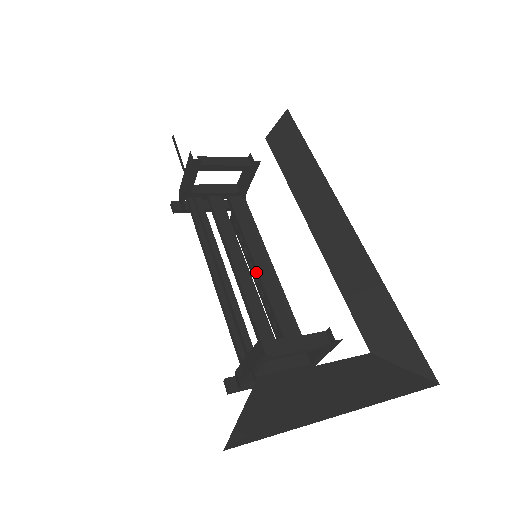
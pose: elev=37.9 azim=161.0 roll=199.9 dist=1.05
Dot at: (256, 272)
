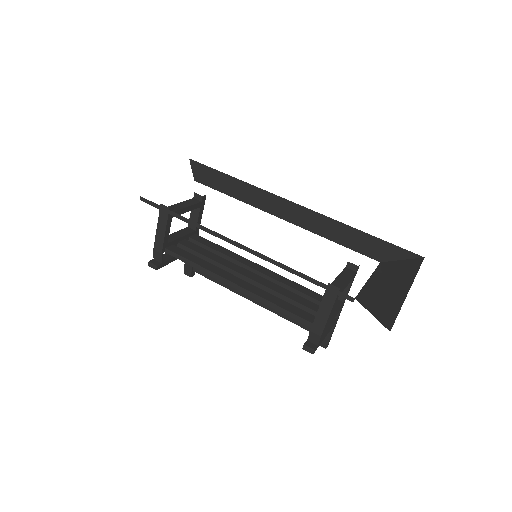
Dot at: (256, 273)
